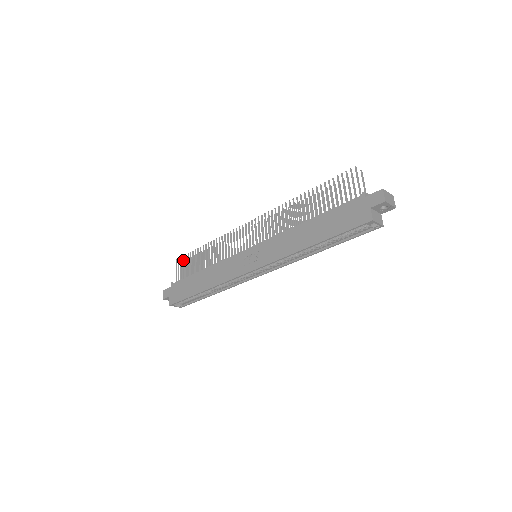
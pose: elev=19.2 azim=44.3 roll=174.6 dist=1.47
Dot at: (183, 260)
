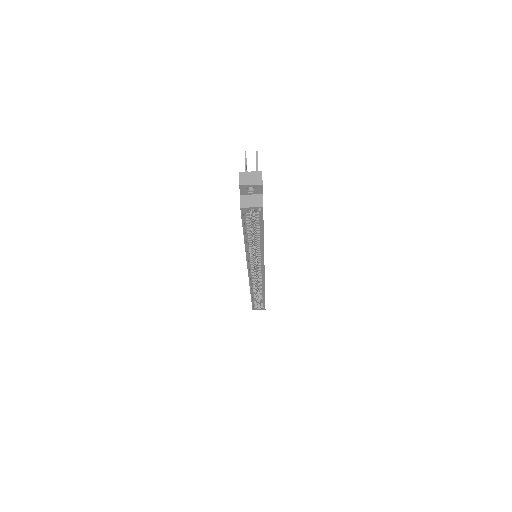
Dot at: occluded
